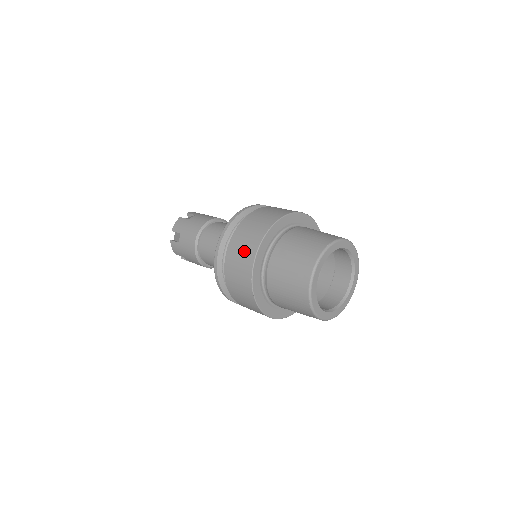
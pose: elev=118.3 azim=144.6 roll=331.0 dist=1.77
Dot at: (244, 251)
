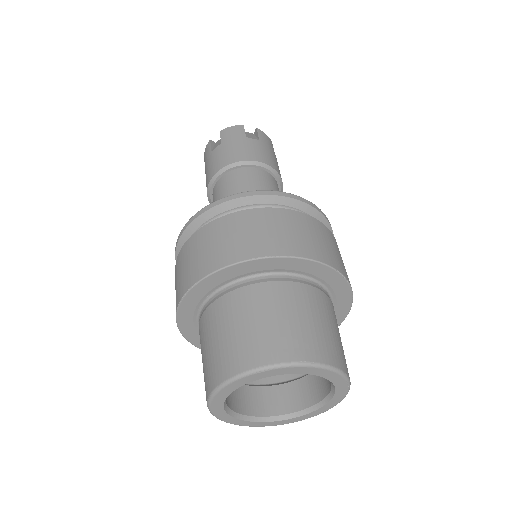
Dot at: (216, 248)
